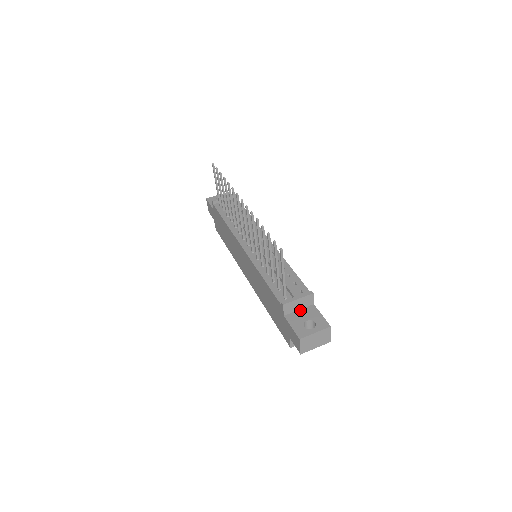
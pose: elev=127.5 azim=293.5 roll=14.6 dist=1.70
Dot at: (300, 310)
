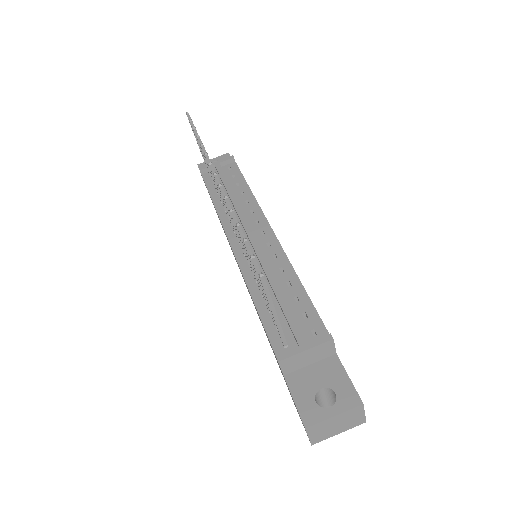
Dot at: (312, 365)
